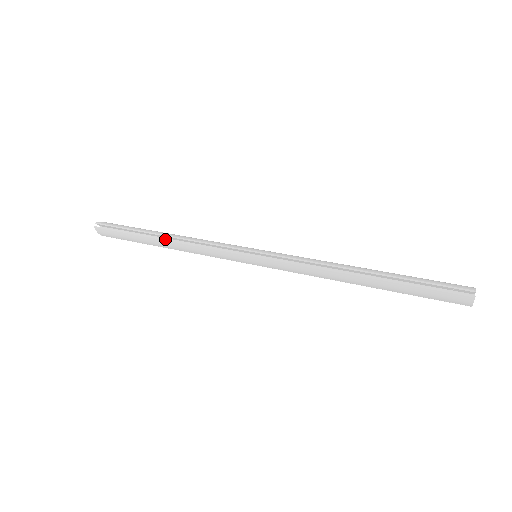
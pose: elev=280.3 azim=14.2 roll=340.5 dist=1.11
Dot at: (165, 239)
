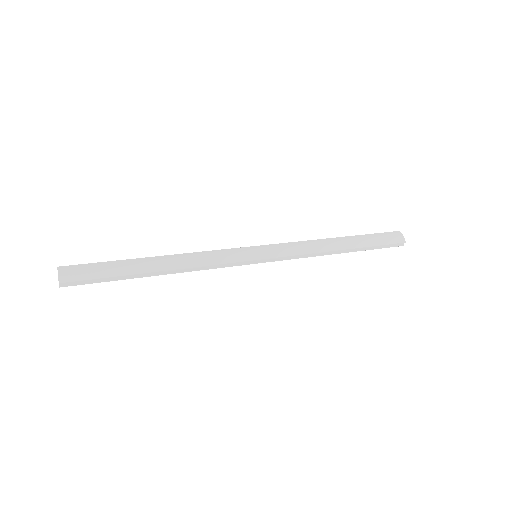
Dot at: (165, 274)
